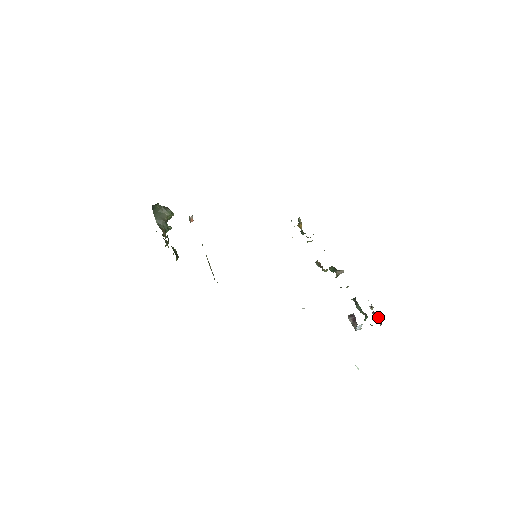
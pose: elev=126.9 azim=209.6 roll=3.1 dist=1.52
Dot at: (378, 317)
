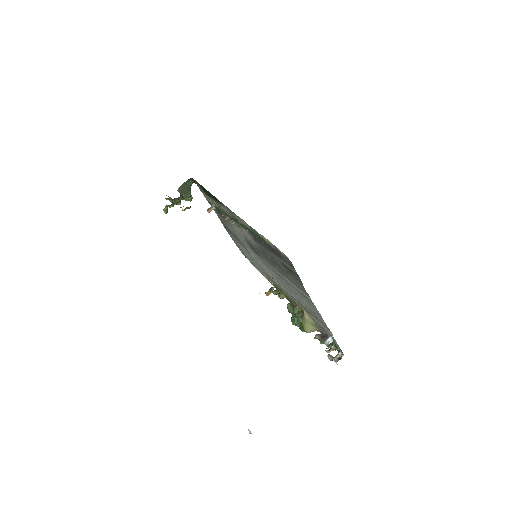
Dot at: (338, 354)
